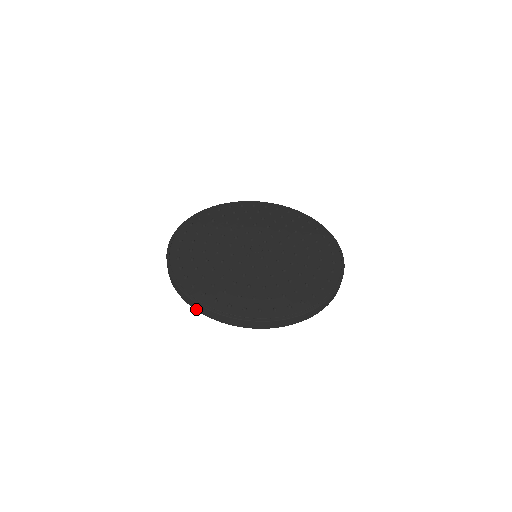
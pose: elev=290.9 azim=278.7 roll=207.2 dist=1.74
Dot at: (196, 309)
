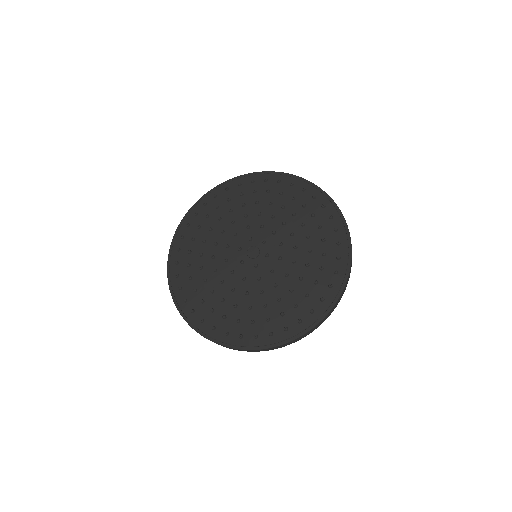
Dot at: (277, 348)
